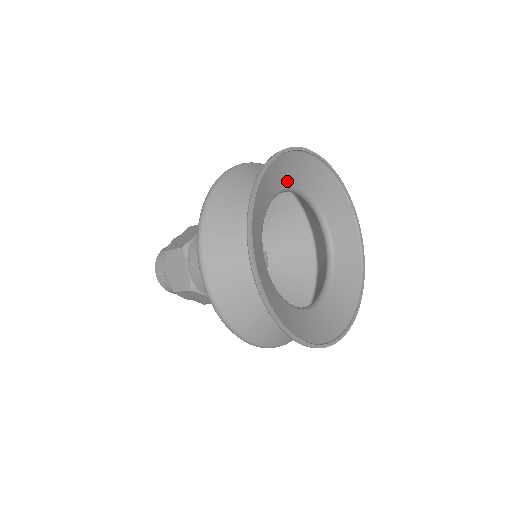
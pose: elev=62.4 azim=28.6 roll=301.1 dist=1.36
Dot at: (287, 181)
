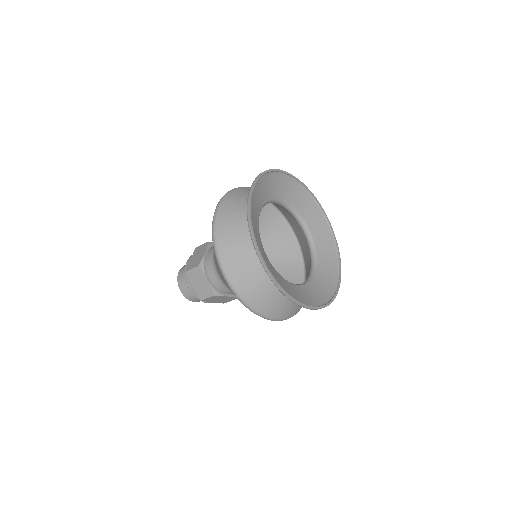
Dot at: (296, 204)
